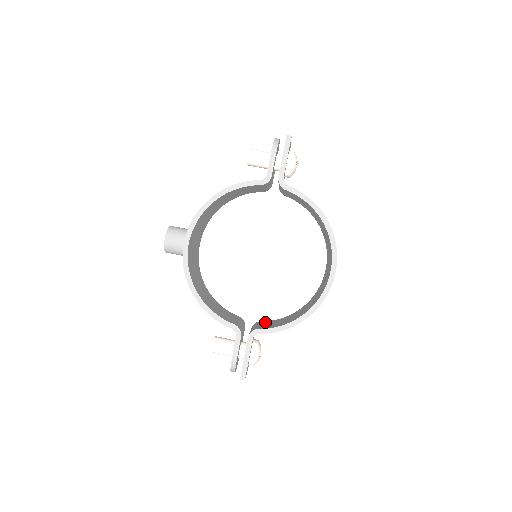
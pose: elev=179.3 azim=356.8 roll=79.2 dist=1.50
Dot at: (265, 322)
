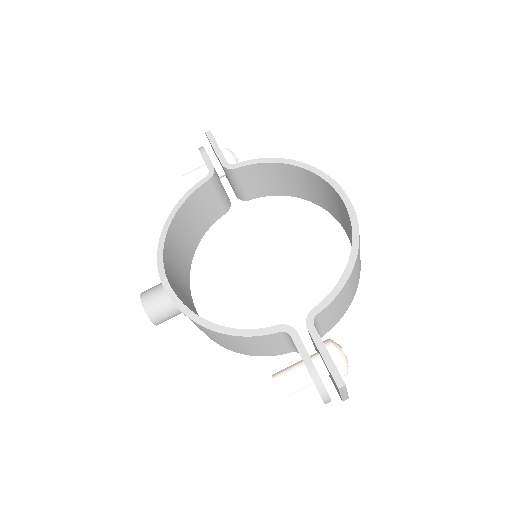
Dot at: occluded
